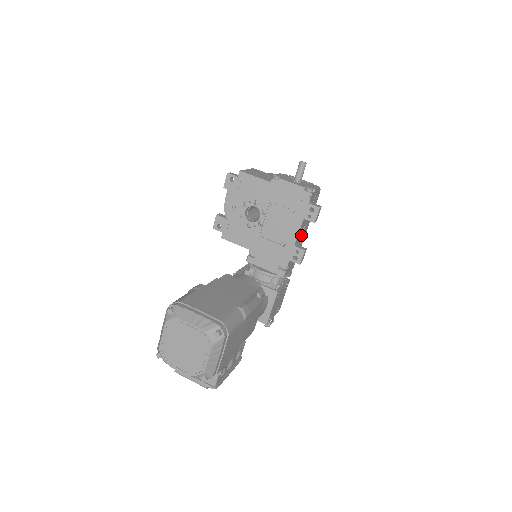
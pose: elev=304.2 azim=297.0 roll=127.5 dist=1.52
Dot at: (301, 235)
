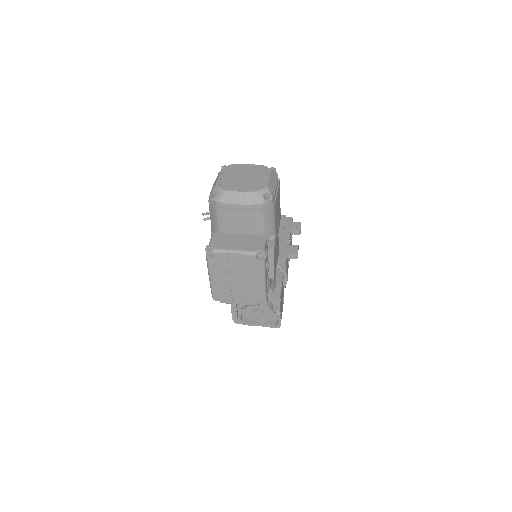
Dot at: occluded
